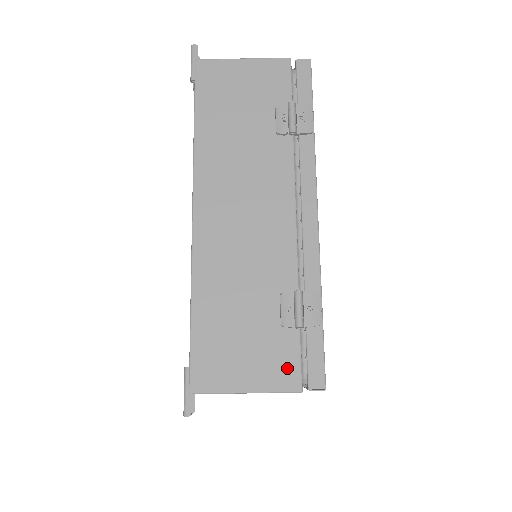
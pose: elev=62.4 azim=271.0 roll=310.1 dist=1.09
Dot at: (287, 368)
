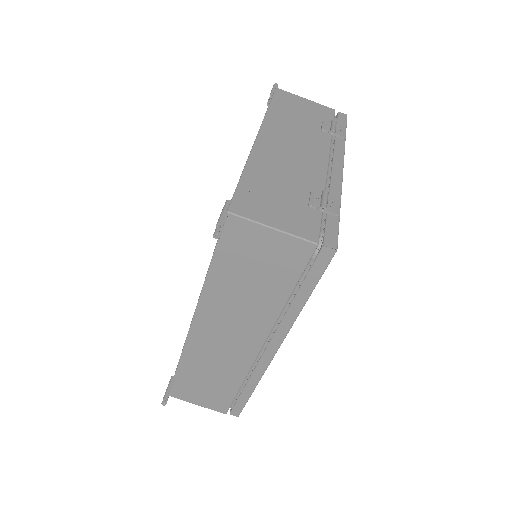
Dot at: (309, 227)
